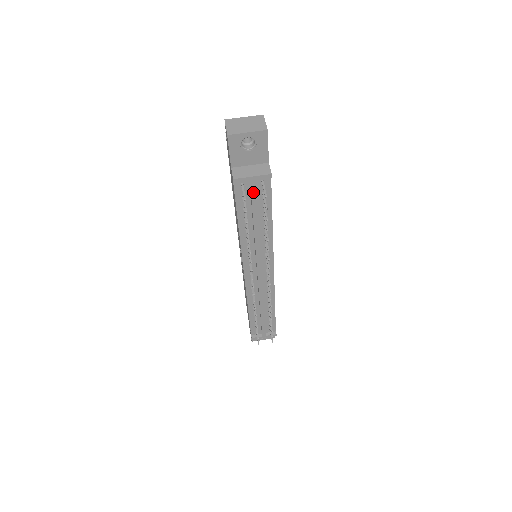
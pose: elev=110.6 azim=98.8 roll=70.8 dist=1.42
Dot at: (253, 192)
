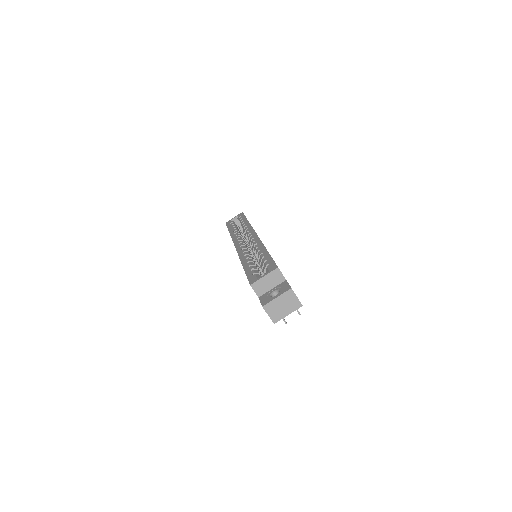
Dot at: occluded
